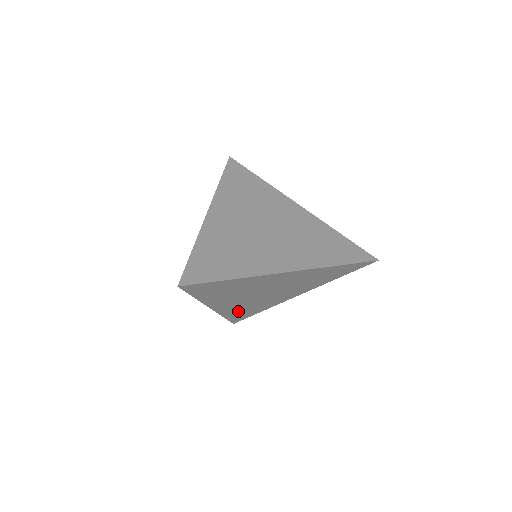
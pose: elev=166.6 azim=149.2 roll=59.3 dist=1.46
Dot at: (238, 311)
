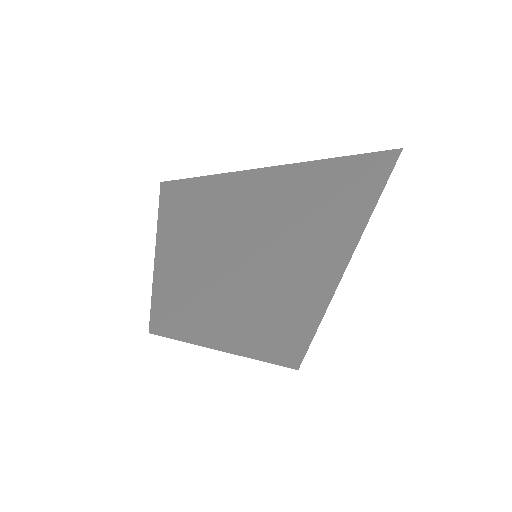
Dot at: (286, 343)
